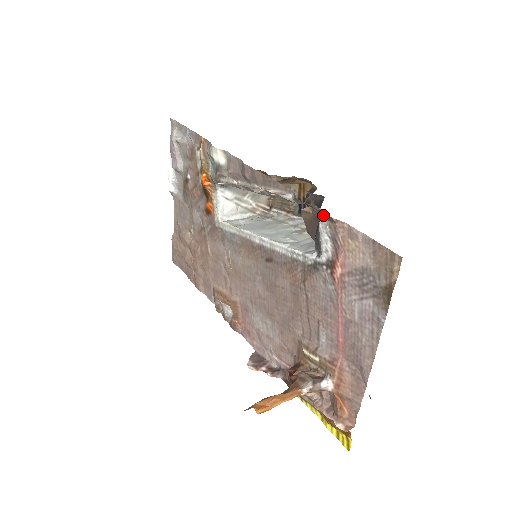
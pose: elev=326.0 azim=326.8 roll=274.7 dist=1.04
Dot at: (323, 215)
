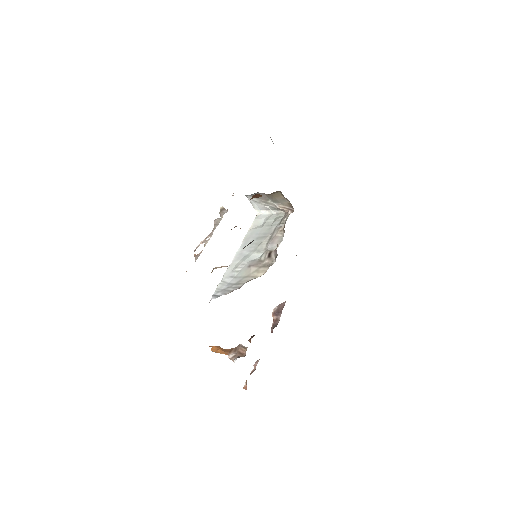
Dot at: occluded
